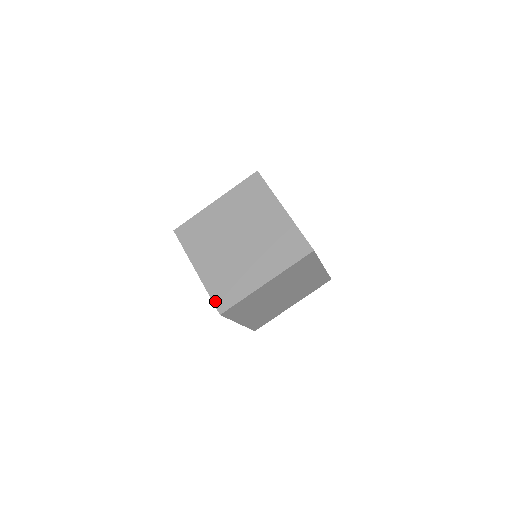
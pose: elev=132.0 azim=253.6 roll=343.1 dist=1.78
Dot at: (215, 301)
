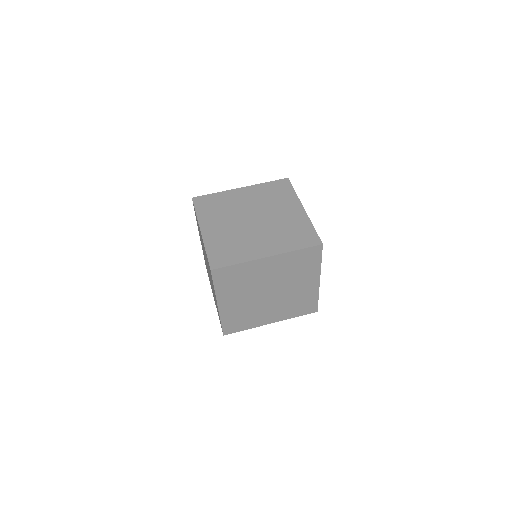
Dot at: occluded
